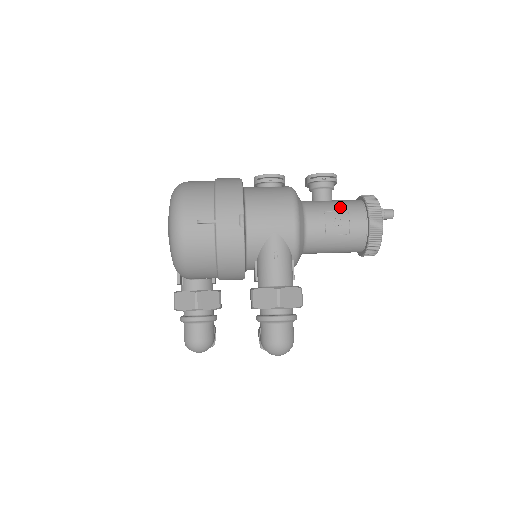
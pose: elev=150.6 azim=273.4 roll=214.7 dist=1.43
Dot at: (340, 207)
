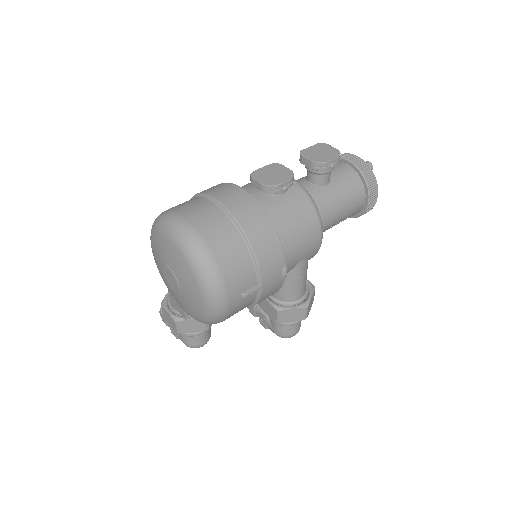
Dot at: (345, 194)
